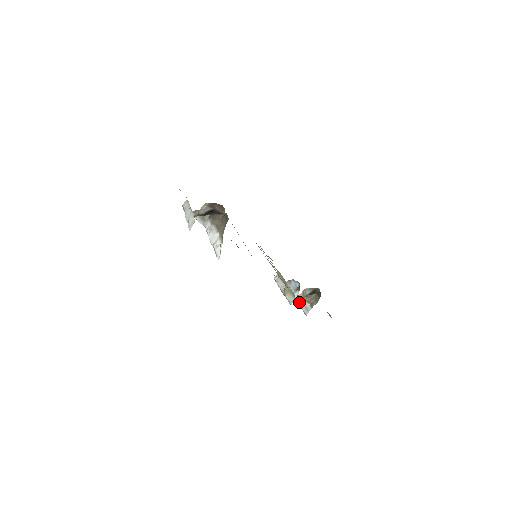
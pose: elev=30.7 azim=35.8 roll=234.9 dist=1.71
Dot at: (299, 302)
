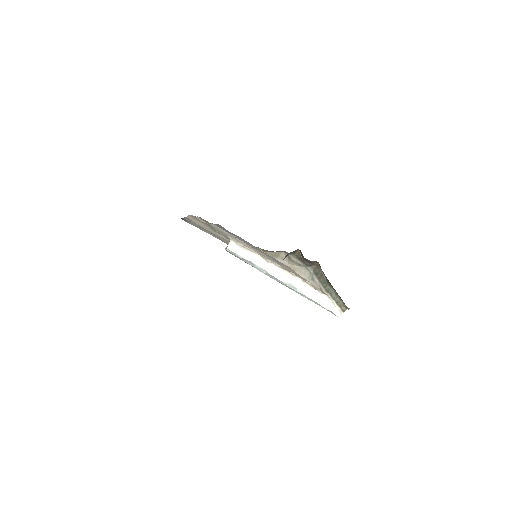
Dot at: occluded
